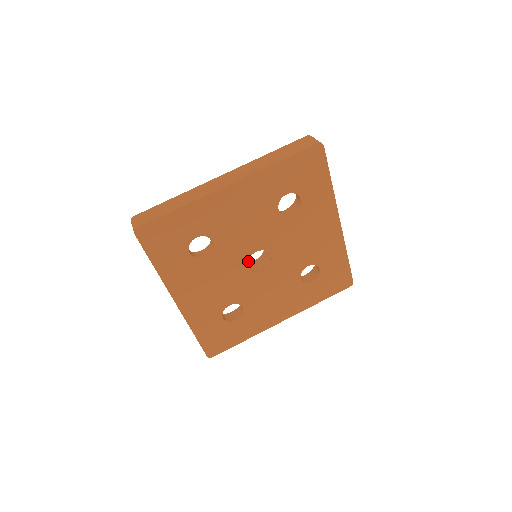
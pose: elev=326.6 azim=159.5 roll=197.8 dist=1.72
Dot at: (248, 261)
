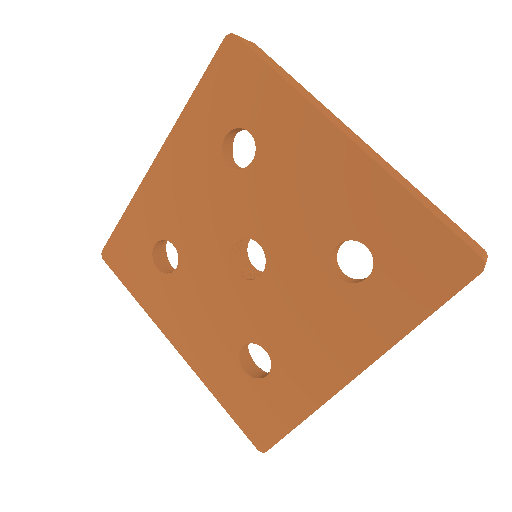
Dot at: occluded
